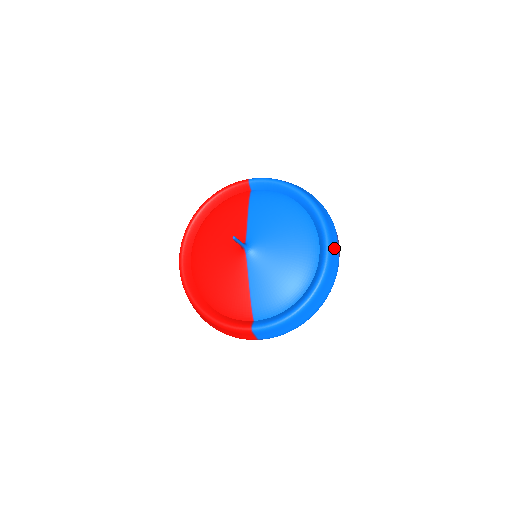
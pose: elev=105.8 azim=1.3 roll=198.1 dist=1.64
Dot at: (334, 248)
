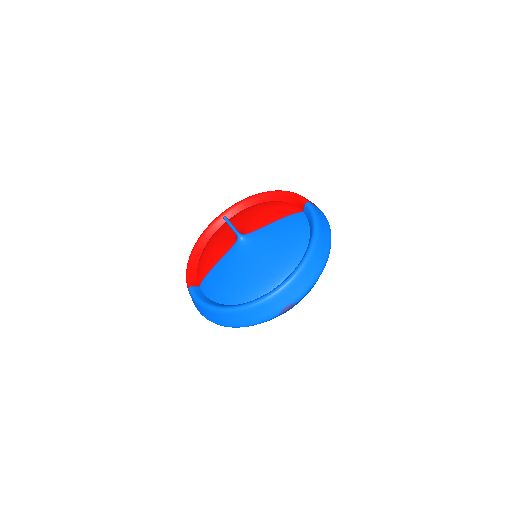
Dot at: (278, 302)
